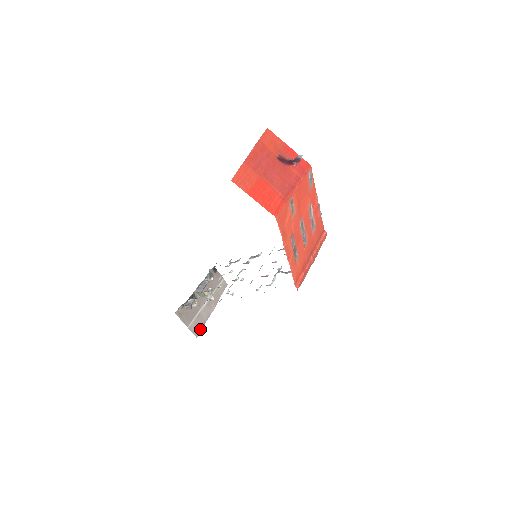
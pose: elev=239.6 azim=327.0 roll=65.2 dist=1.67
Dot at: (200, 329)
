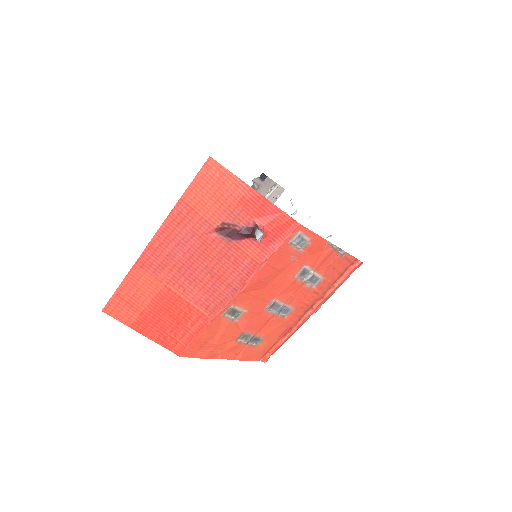
Dot at: occluded
